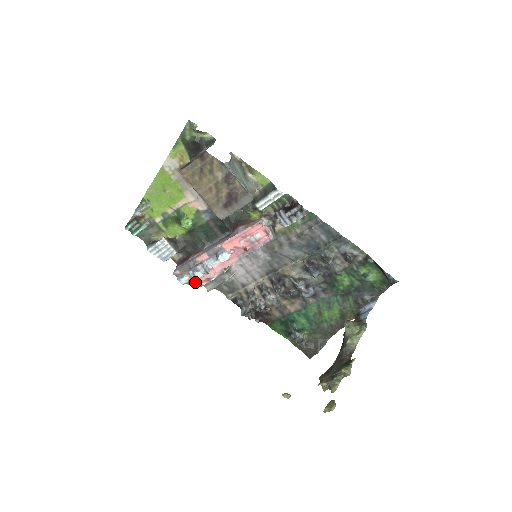
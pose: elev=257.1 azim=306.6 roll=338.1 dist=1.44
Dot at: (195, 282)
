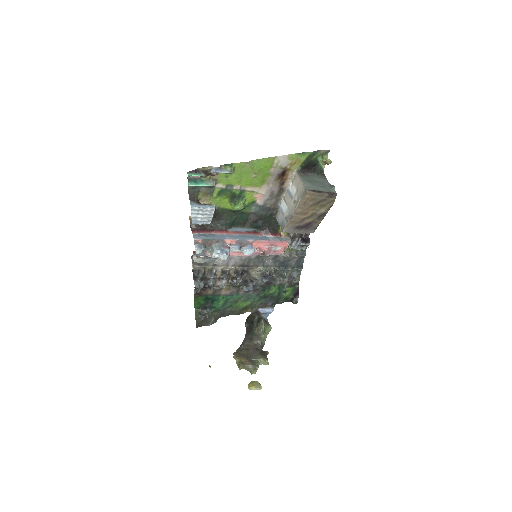
Dot at: (202, 254)
